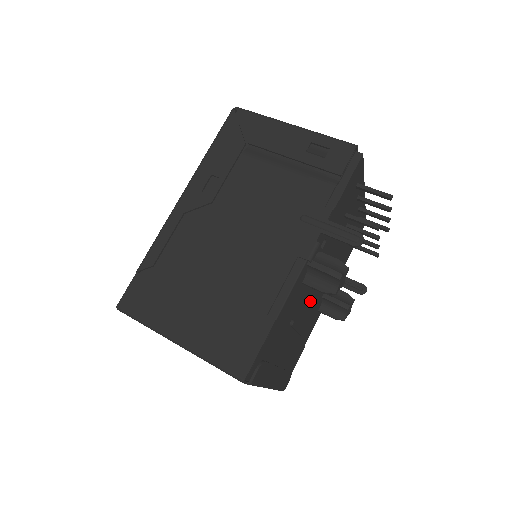
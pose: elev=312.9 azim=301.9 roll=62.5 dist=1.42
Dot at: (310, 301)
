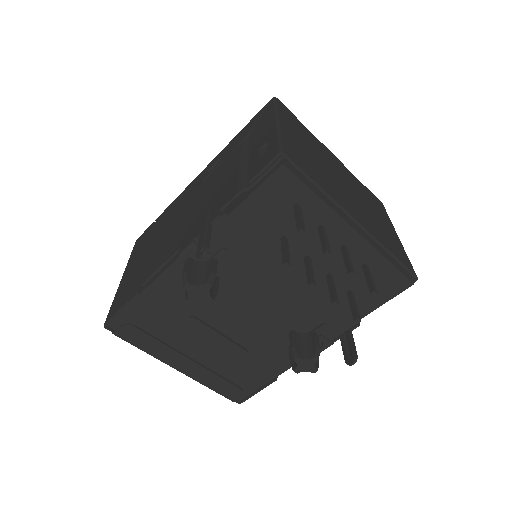
Dot at: (243, 318)
